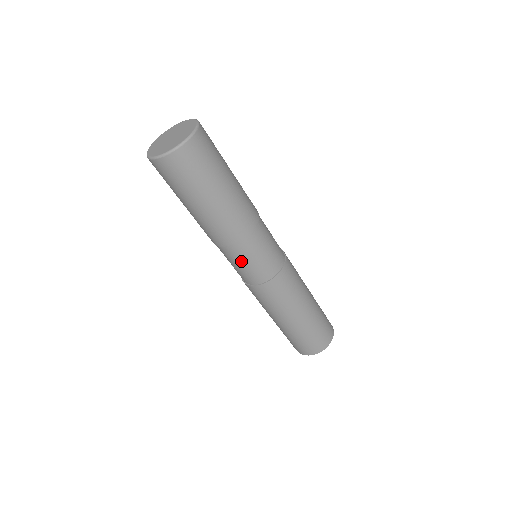
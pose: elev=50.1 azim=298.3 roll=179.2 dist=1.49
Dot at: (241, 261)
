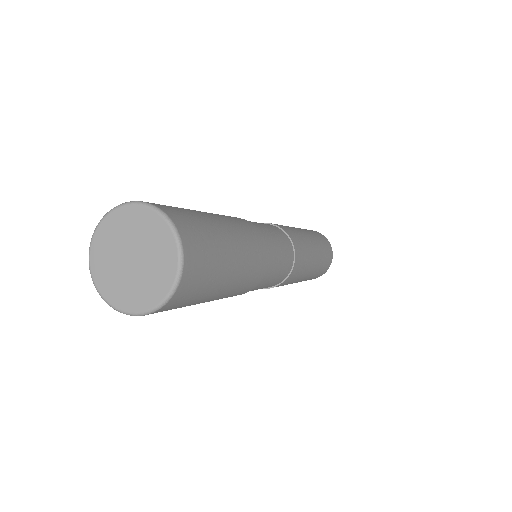
Dot at: occluded
